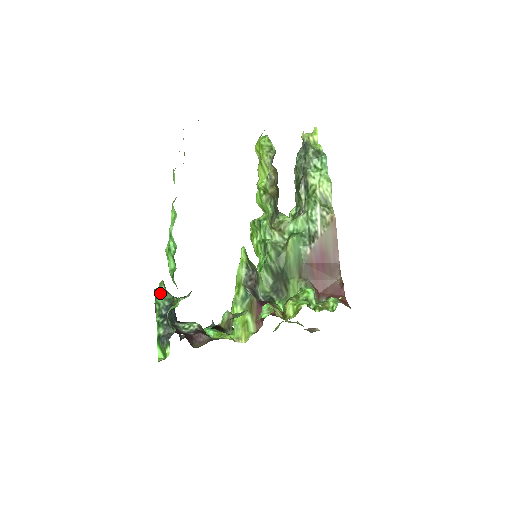
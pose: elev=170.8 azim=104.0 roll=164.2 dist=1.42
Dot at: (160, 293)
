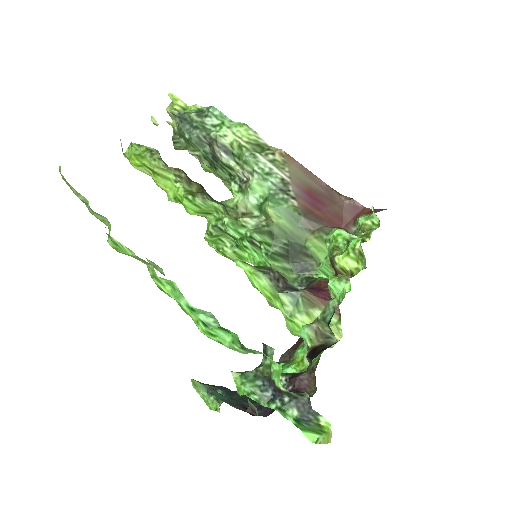
Dot at: (238, 382)
